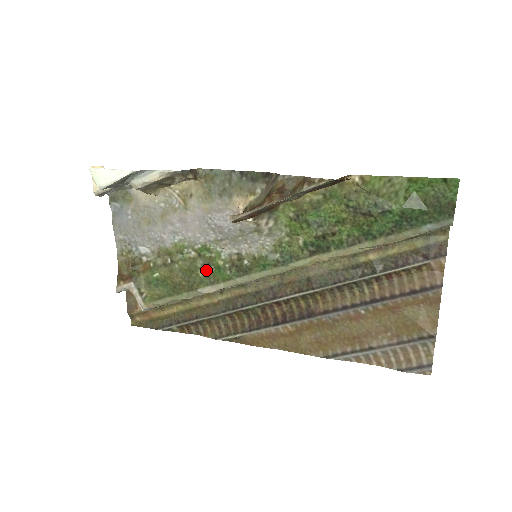
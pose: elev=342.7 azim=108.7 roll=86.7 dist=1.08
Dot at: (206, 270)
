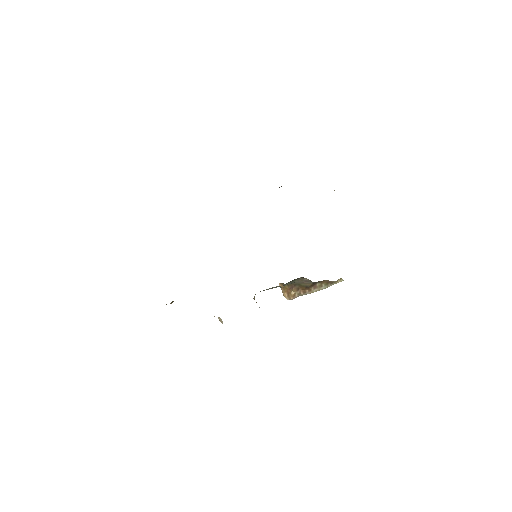
Dot at: occluded
